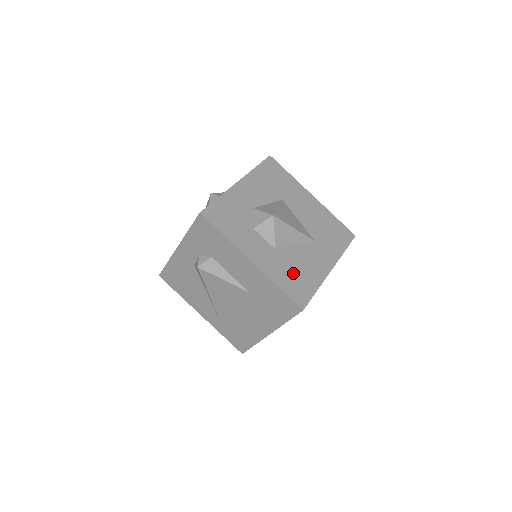
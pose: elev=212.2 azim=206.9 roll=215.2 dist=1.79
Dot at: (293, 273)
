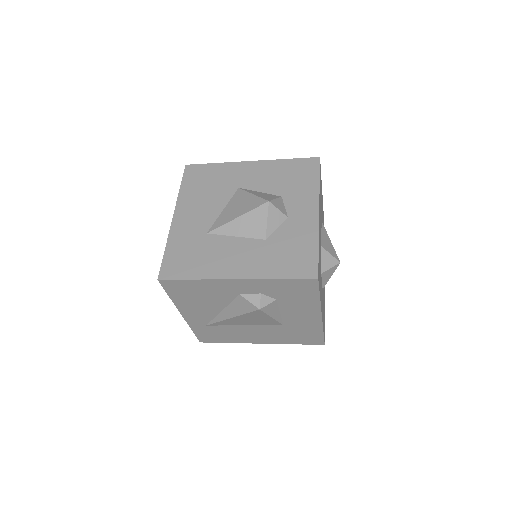
Dot at: occluded
